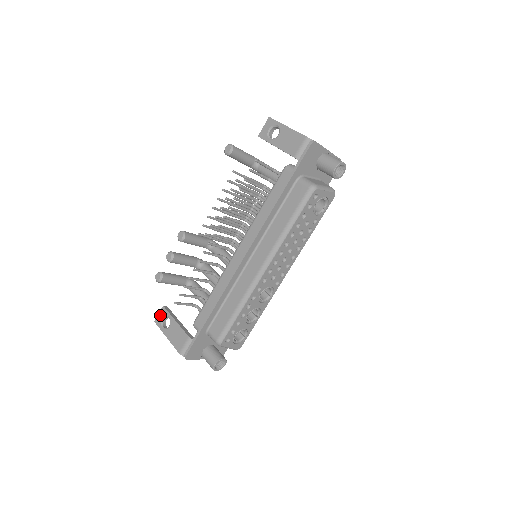
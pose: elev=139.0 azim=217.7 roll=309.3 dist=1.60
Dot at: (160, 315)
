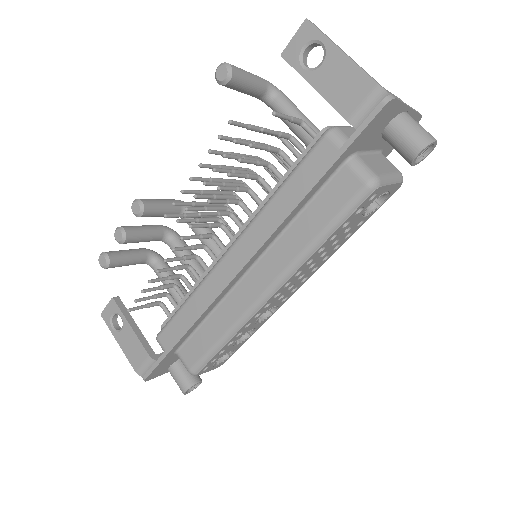
Dot at: (108, 309)
